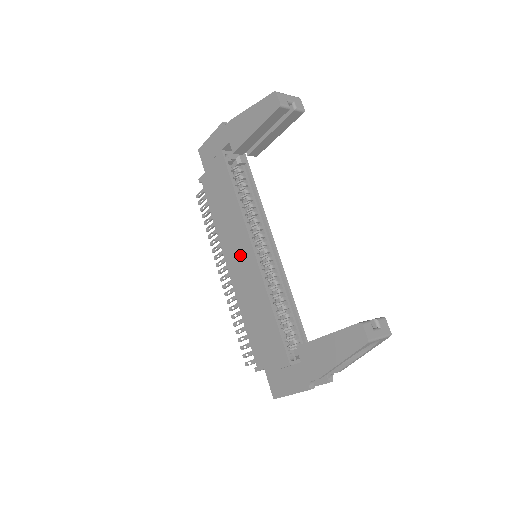
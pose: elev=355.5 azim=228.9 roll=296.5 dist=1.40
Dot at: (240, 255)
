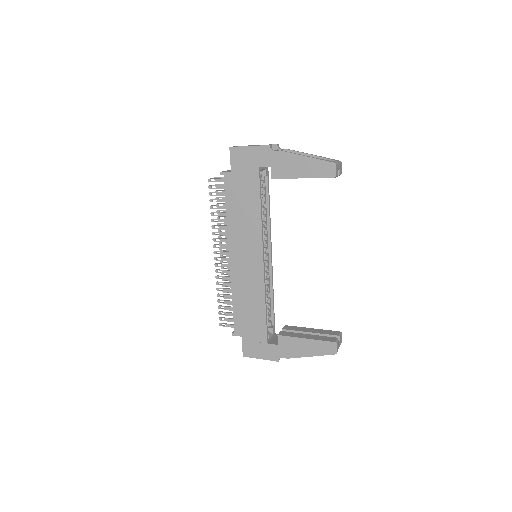
Dot at: (248, 256)
